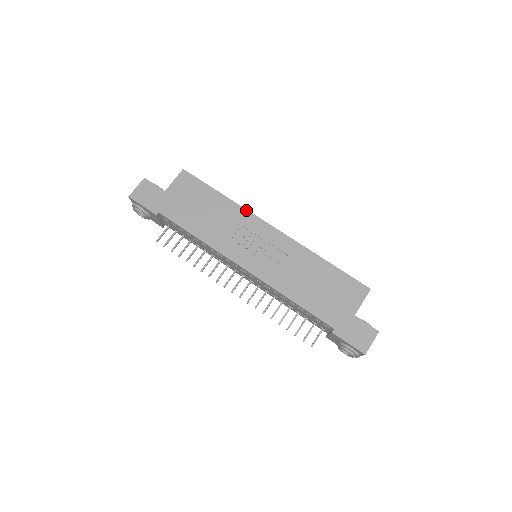
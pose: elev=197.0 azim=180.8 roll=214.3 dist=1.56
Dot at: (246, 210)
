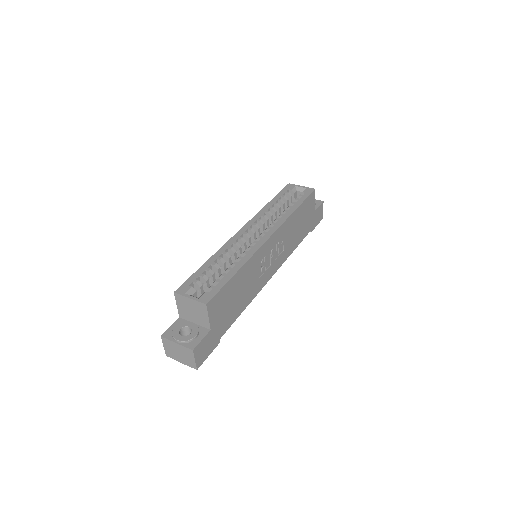
Dot at: (254, 255)
